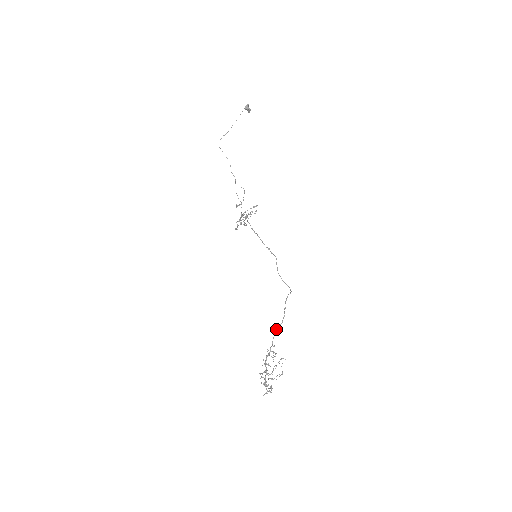
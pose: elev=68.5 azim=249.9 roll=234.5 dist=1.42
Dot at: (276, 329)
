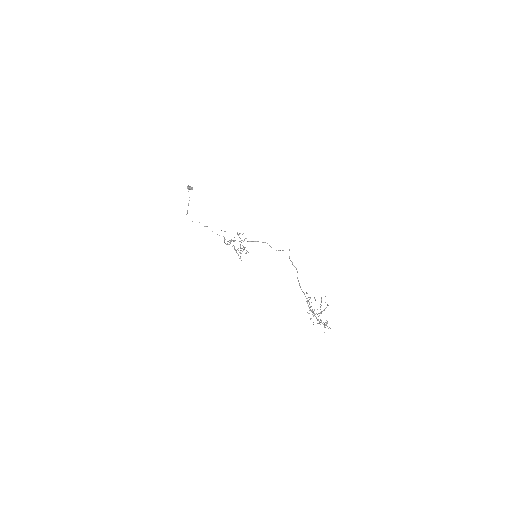
Dot at: (298, 281)
